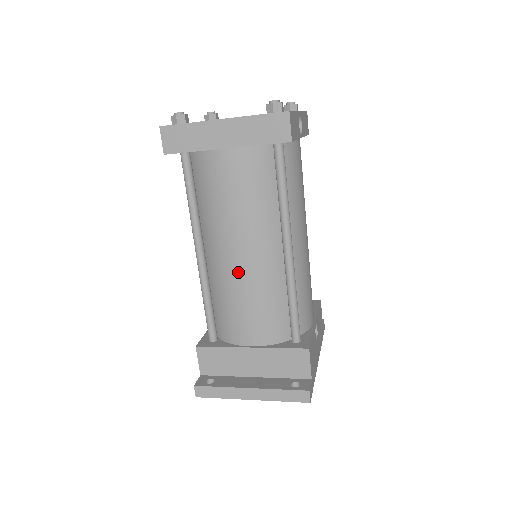
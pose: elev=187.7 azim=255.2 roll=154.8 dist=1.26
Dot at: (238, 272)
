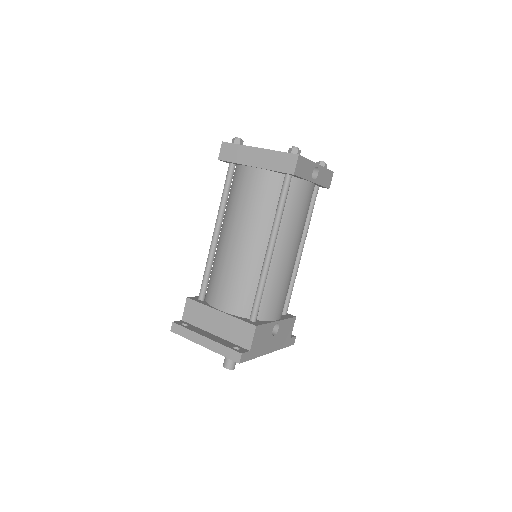
Dot at: (232, 253)
